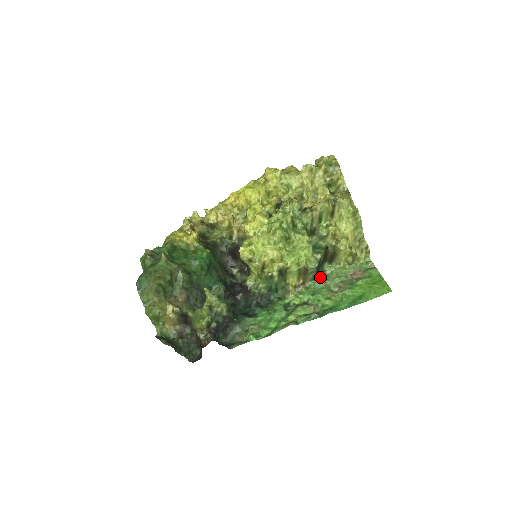
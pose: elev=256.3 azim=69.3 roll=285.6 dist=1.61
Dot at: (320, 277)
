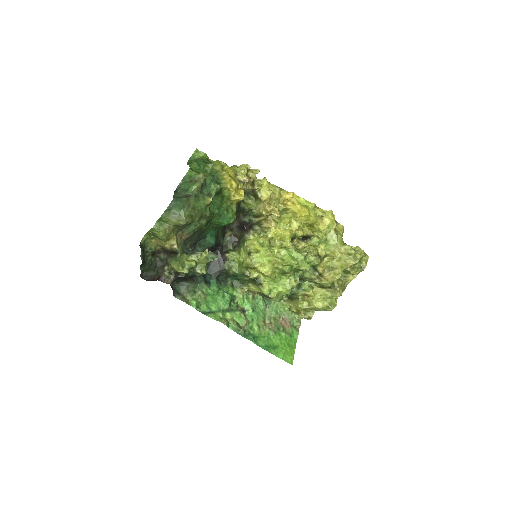
Dot at: occluded
